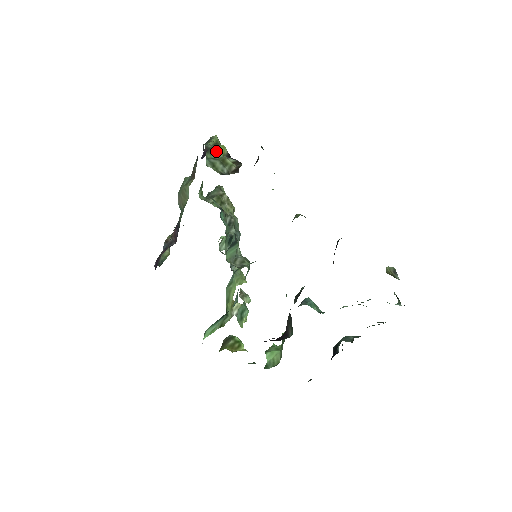
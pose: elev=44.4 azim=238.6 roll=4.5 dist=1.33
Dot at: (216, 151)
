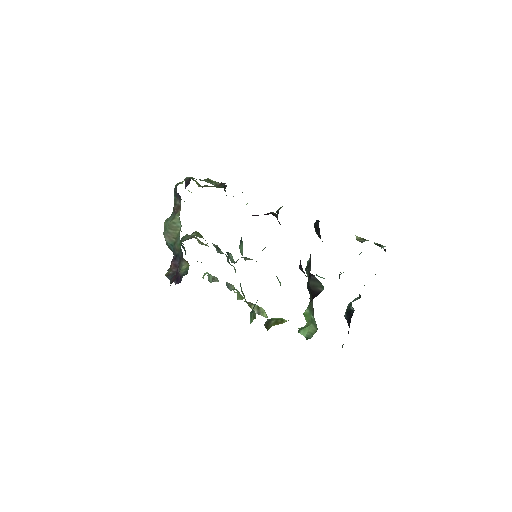
Dot at: occluded
